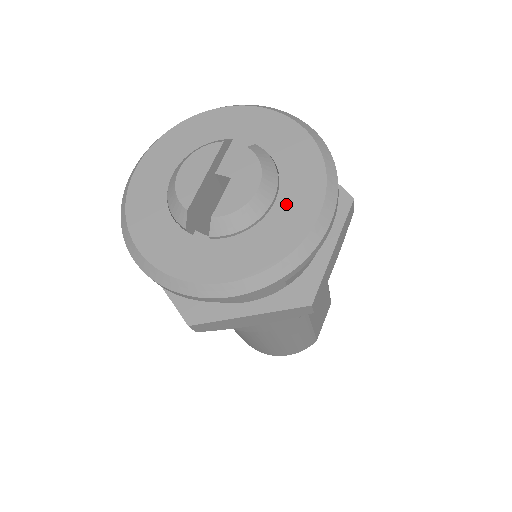
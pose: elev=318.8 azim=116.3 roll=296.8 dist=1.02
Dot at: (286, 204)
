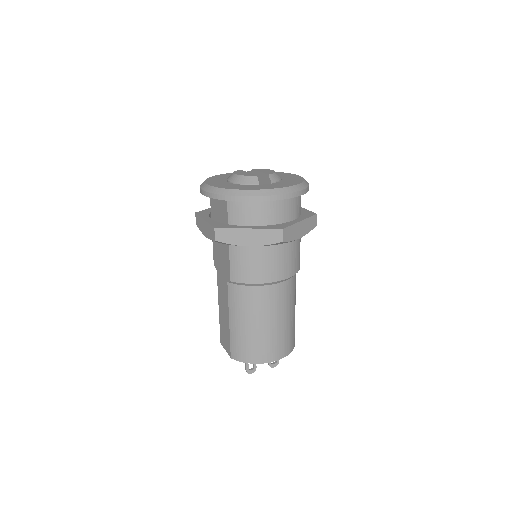
Dot at: (284, 176)
